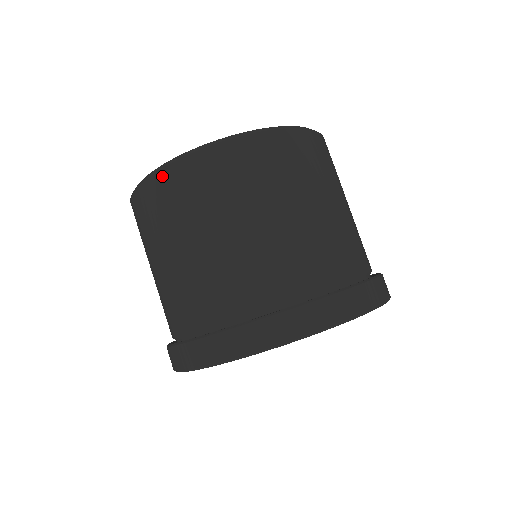
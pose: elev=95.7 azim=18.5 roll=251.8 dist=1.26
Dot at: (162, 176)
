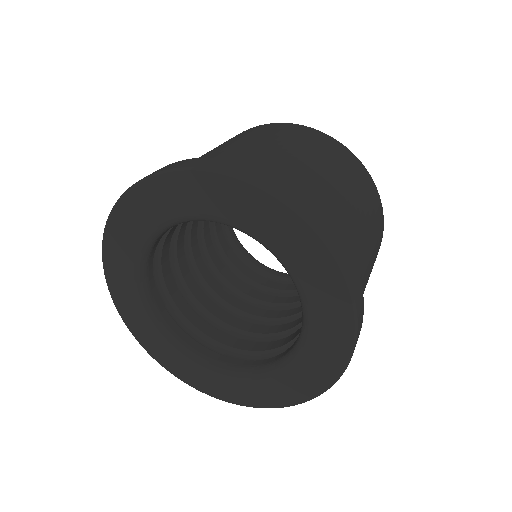
Dot at: (285, 124)
